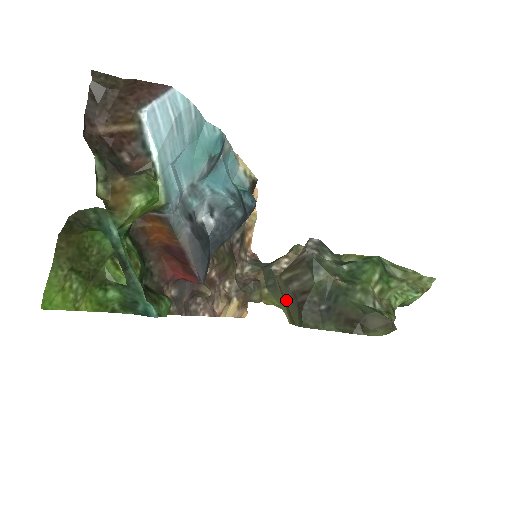
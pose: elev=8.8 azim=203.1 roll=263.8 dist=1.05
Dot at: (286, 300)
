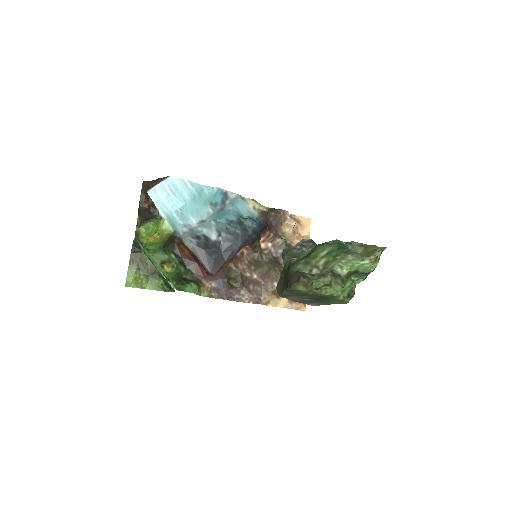
Dot at: occluded
